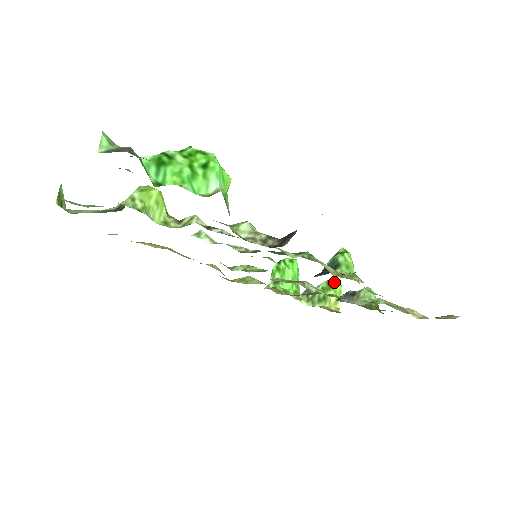
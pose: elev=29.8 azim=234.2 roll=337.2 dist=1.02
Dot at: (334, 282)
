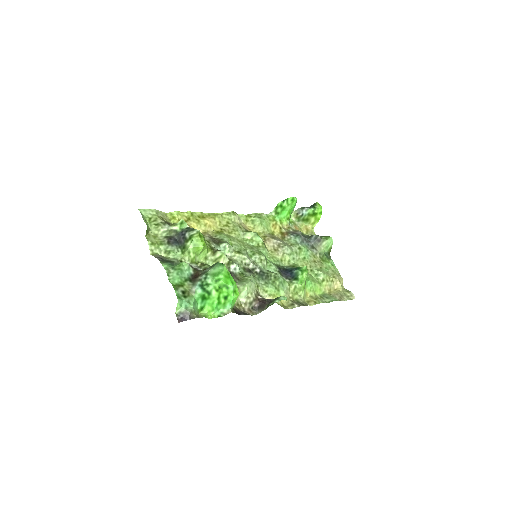
Dot at: (318, 212)
